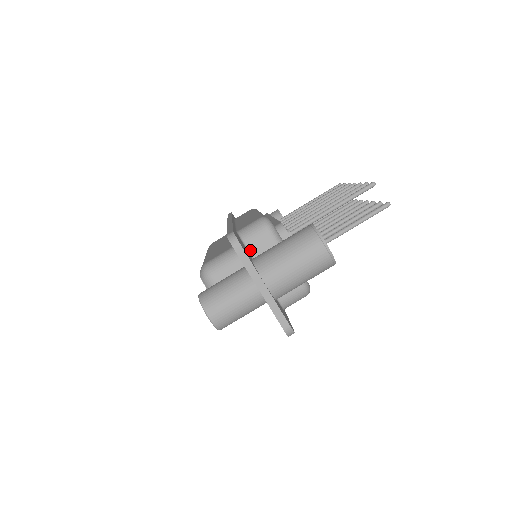
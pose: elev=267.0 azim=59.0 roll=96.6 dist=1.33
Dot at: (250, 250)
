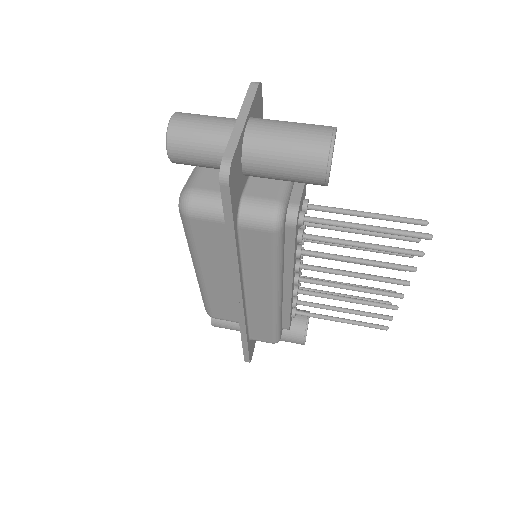
Dot at: occluded
